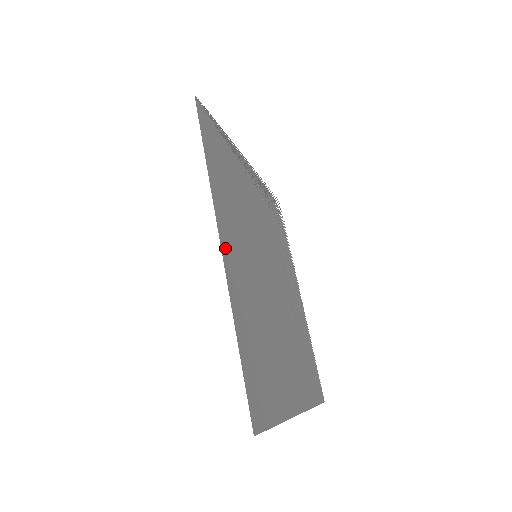
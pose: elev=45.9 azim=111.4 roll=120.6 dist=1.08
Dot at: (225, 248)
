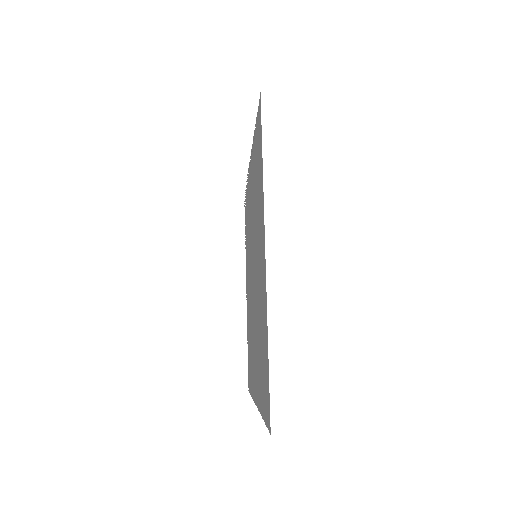
Dot at: occluded
